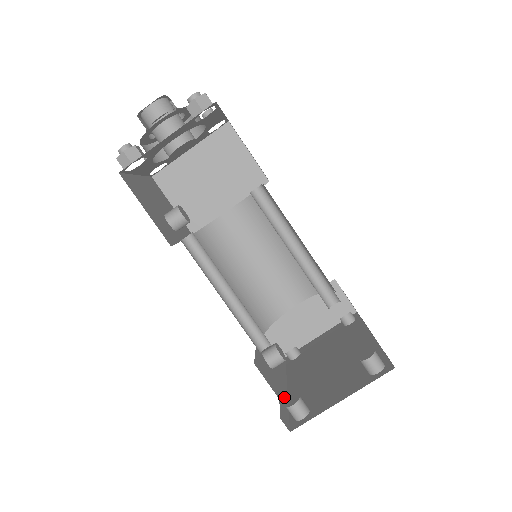
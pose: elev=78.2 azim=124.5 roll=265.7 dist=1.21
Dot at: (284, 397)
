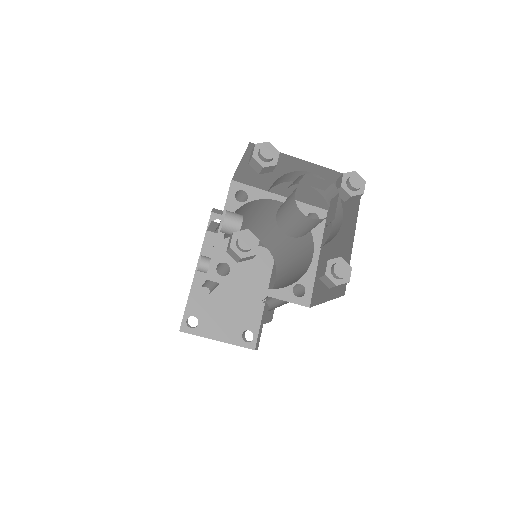
Dot at: (190, 291)
